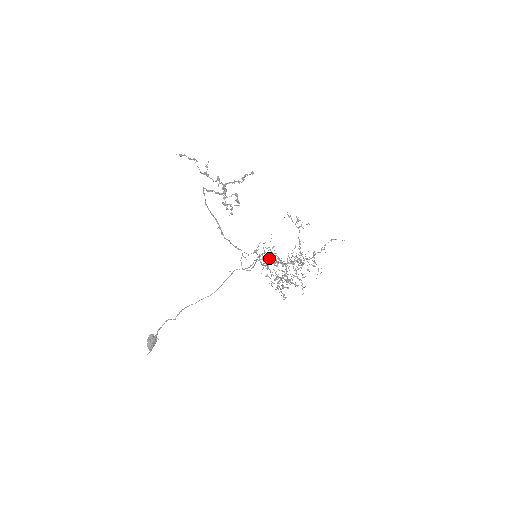
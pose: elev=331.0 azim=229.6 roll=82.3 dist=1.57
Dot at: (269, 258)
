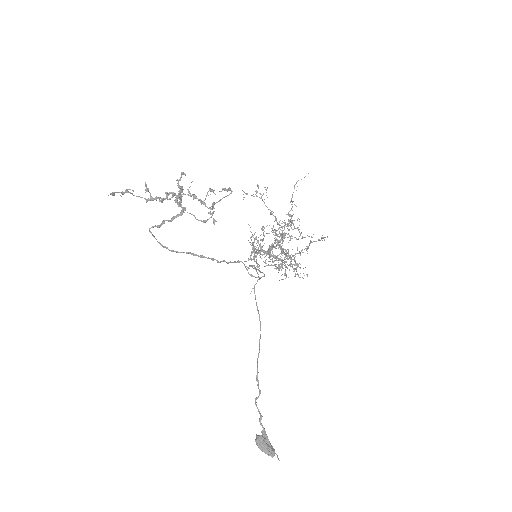
Dot at: (256, 256)
